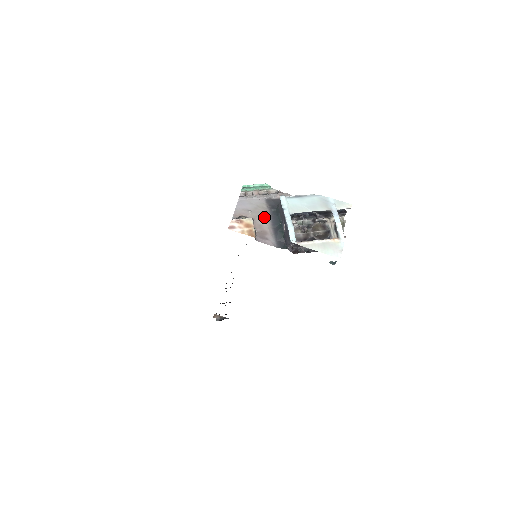
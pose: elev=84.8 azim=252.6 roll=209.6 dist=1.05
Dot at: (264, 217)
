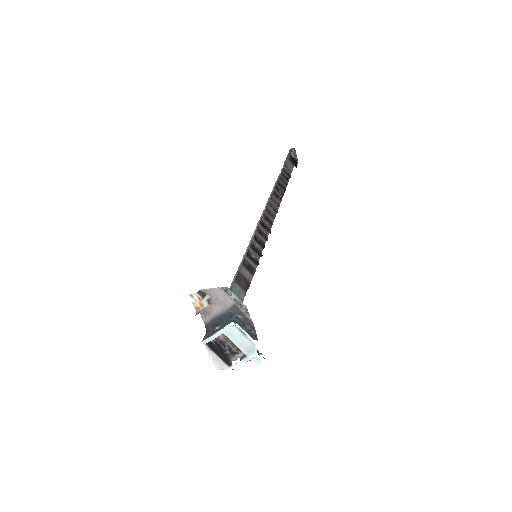
Dot at: (220, 309)
